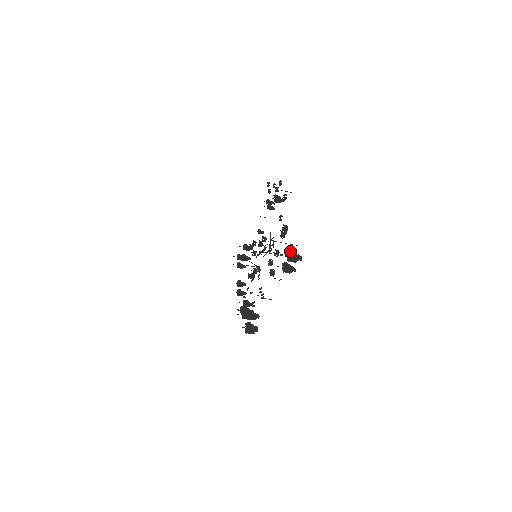
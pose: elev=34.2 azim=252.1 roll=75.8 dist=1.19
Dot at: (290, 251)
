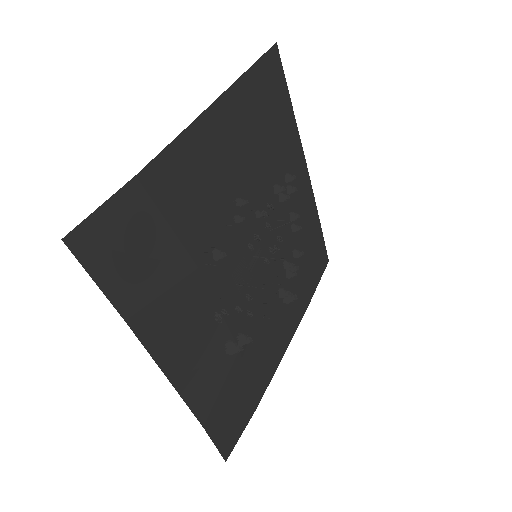
Dot at: (228, 345)
